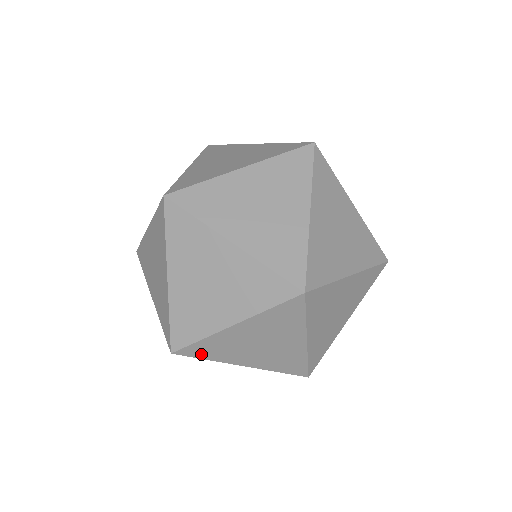
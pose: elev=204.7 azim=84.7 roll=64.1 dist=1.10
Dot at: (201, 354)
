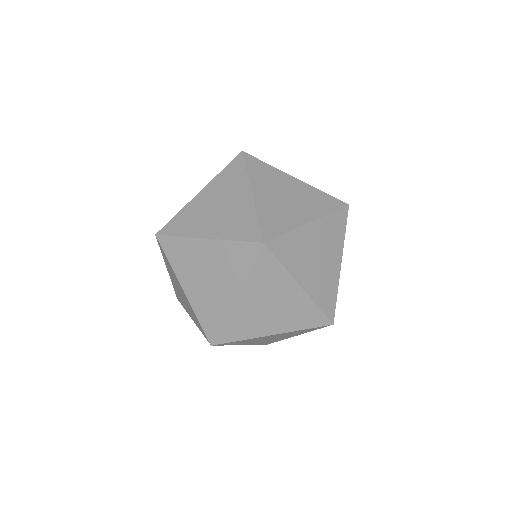
Dot at: (229, 344)
